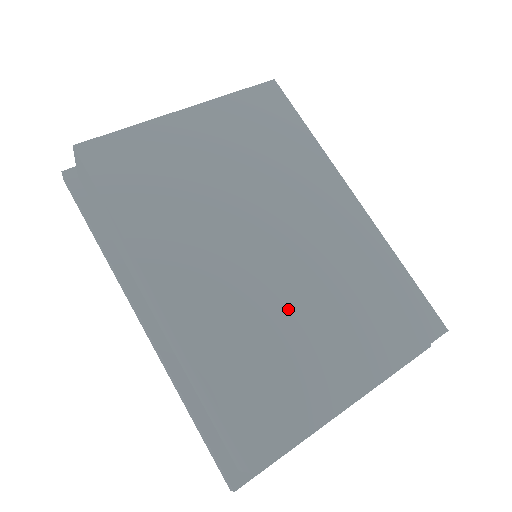
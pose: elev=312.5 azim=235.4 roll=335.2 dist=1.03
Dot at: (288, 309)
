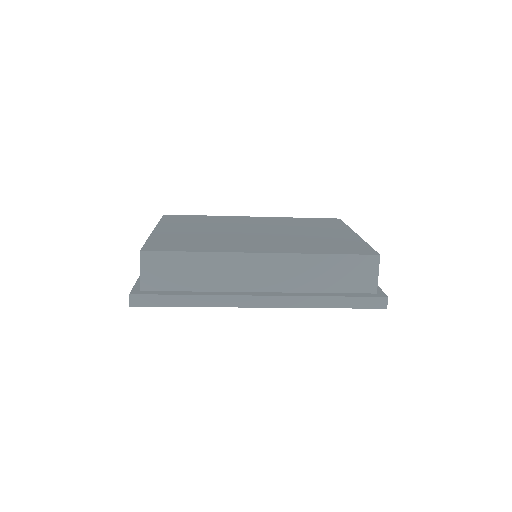
Dot at: (300, 235)
